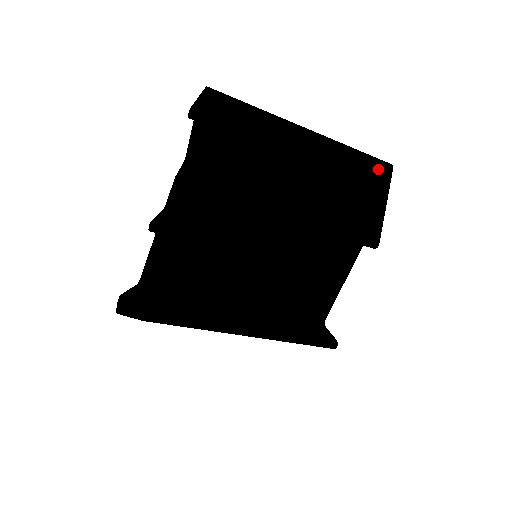
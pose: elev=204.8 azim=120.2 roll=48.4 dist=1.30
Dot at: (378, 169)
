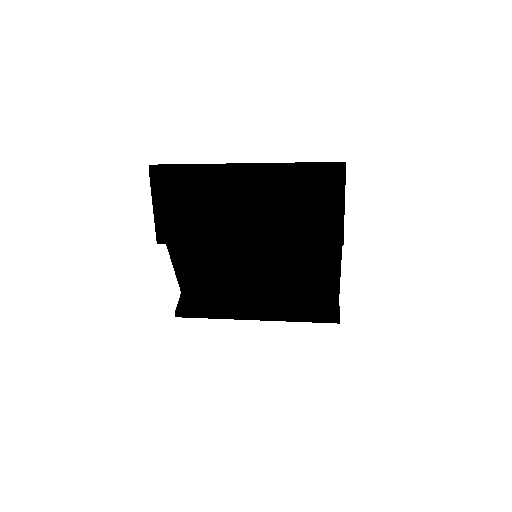
Dot at: (327, 175)
